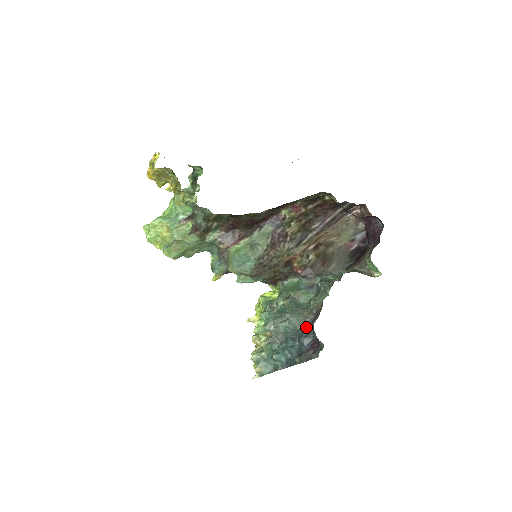
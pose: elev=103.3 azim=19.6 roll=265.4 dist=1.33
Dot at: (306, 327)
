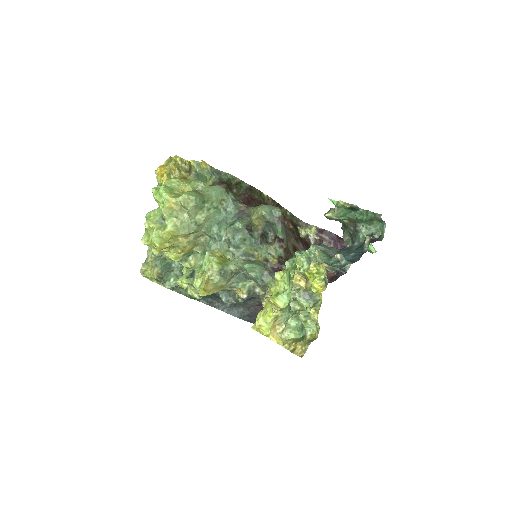
Dot at: occluded
